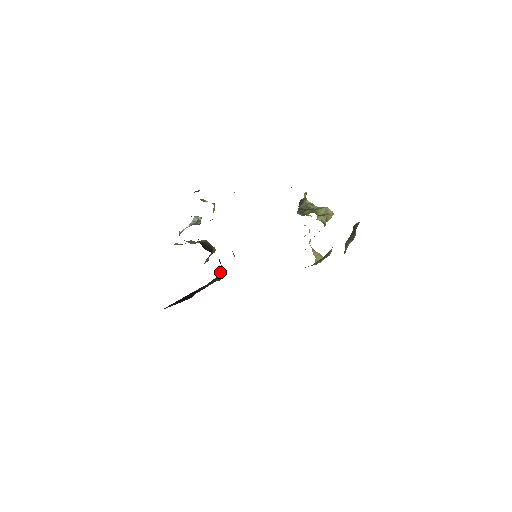
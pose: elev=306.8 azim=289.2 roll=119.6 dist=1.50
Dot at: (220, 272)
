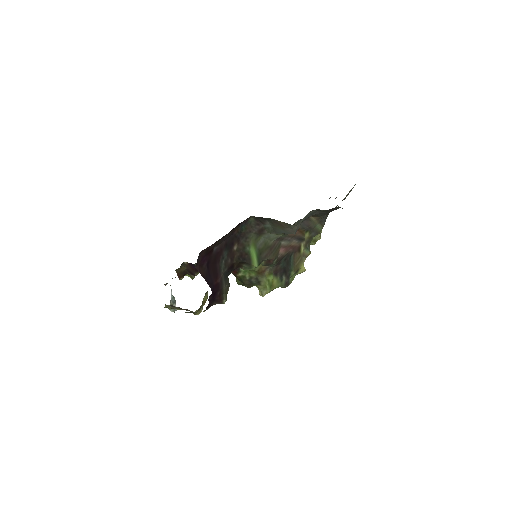
Dot at: (228, 278)
